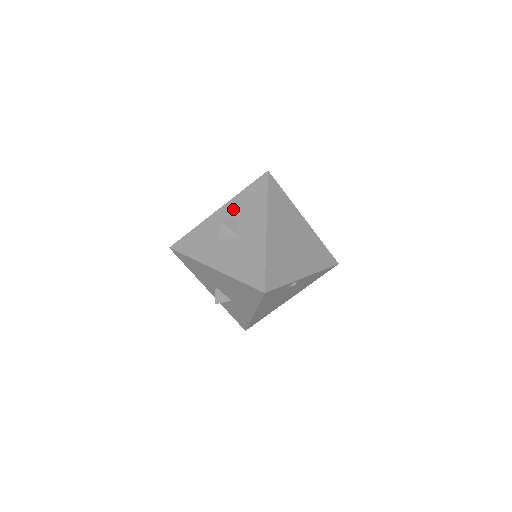
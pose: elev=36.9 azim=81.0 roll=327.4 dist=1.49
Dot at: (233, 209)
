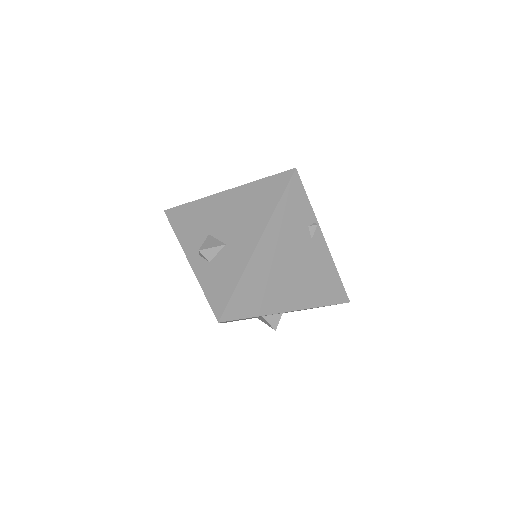
Dot at: occluded
